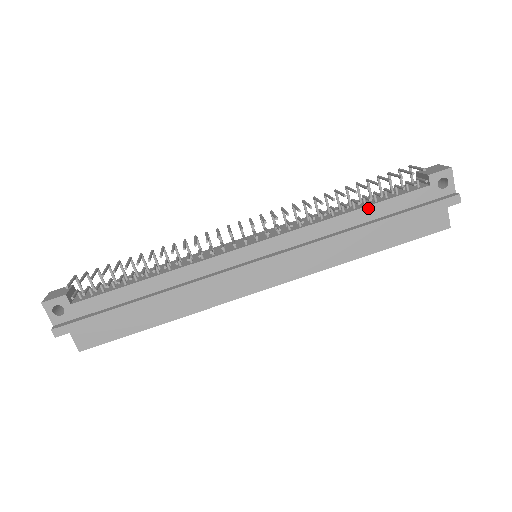
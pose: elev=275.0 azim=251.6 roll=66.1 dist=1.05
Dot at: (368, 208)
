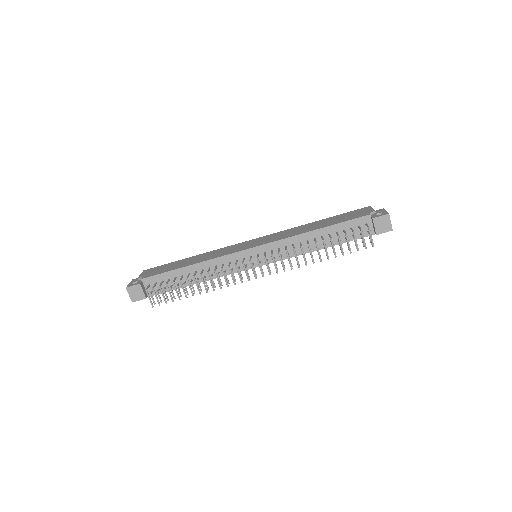
Dot at: occluded
